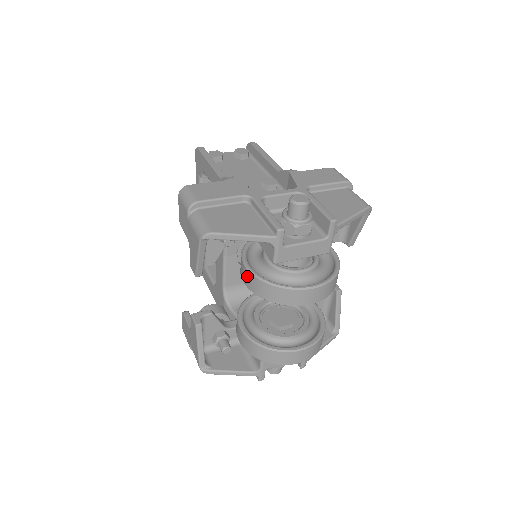
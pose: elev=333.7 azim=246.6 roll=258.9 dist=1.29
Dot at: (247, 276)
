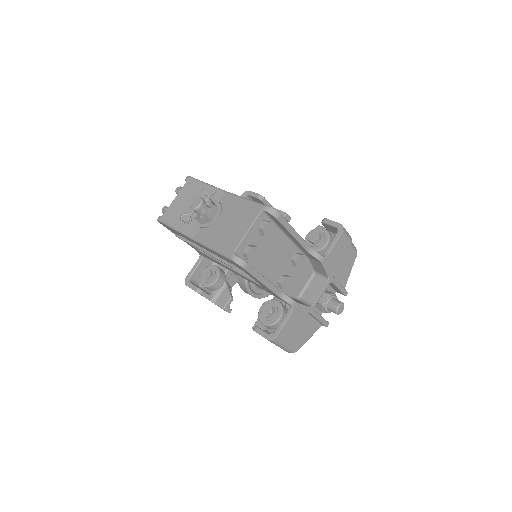
Dot at: occluded
